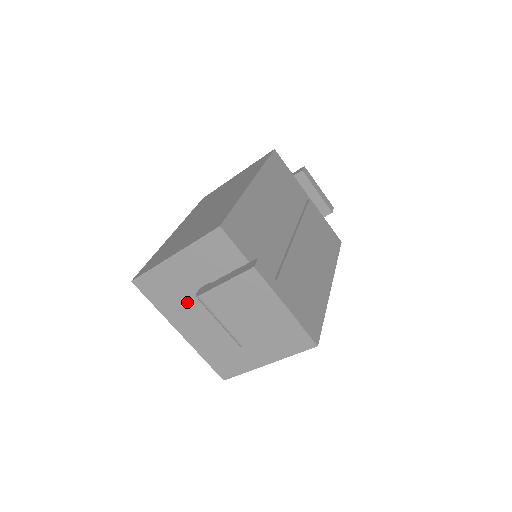
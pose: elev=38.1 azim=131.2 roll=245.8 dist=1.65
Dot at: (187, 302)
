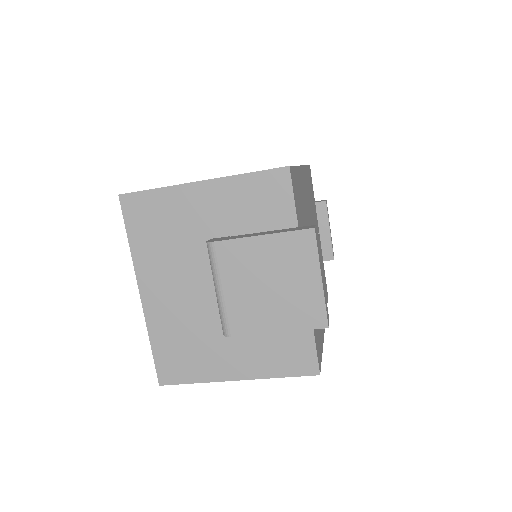
Dot at: (180, 252)
